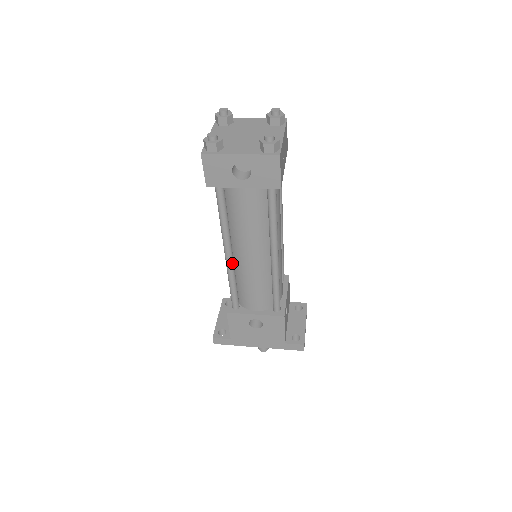
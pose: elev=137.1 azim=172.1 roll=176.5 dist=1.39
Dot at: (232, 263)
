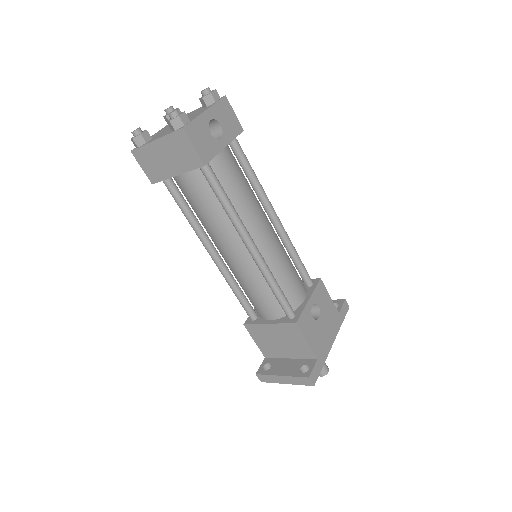
Dot at: (261, 256)
